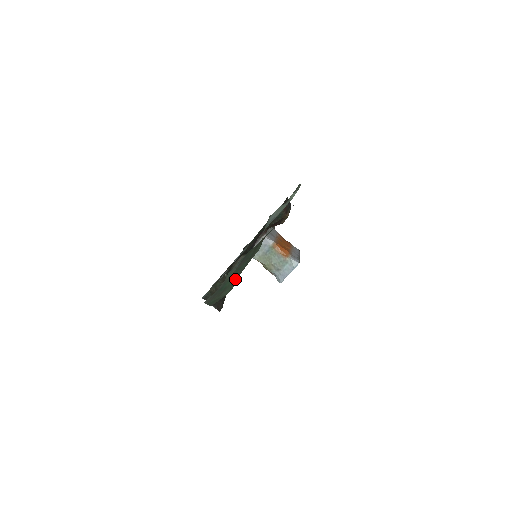
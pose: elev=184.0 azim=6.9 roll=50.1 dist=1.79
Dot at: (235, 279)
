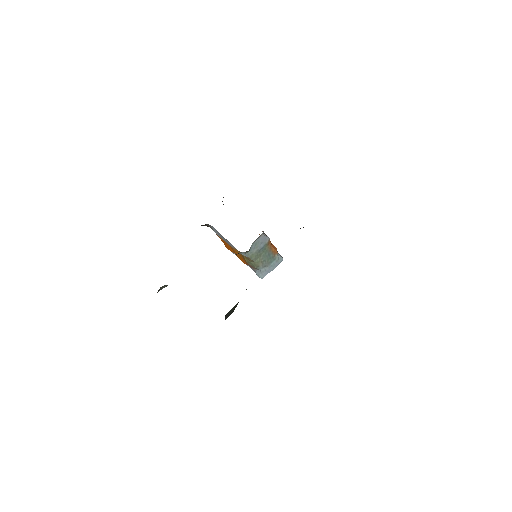
Dot at: occluded
